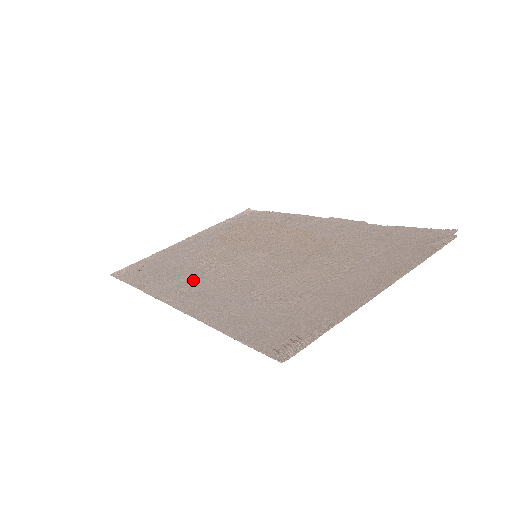
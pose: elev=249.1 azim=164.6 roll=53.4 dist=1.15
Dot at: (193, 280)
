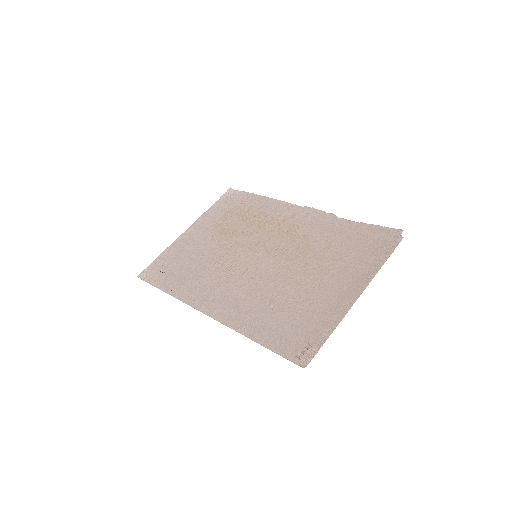
Dot at: (214, 285)
